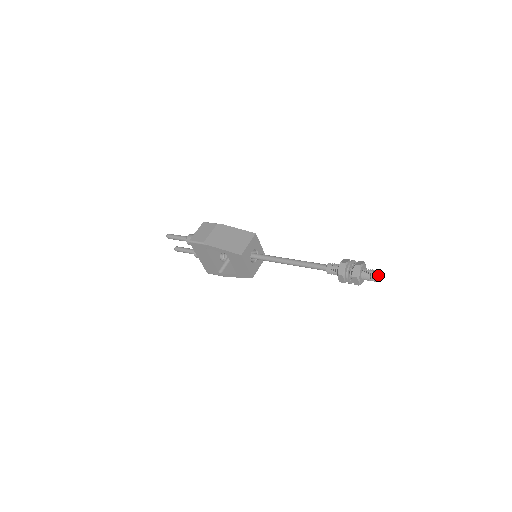
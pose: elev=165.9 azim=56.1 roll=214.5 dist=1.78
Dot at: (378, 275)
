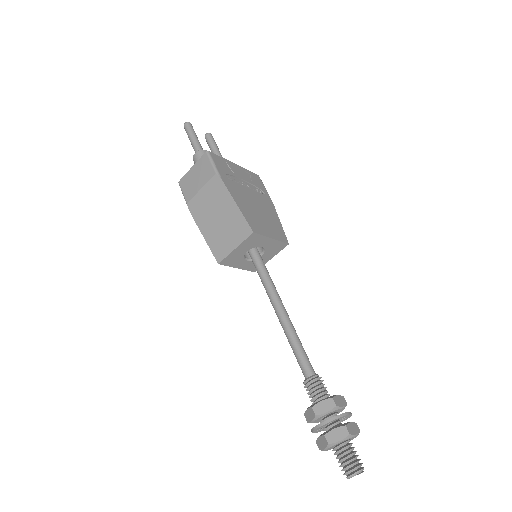
Dot at: (349, 478)
